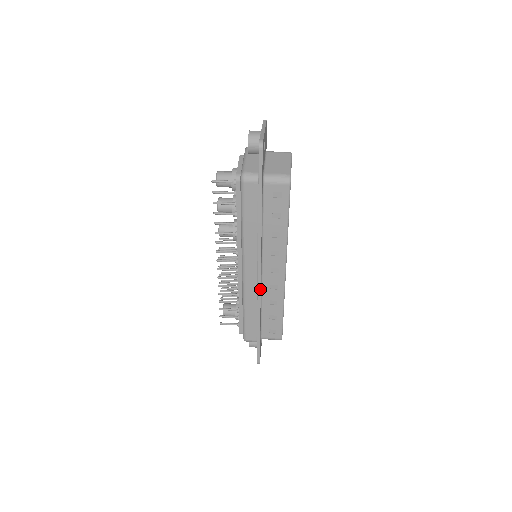
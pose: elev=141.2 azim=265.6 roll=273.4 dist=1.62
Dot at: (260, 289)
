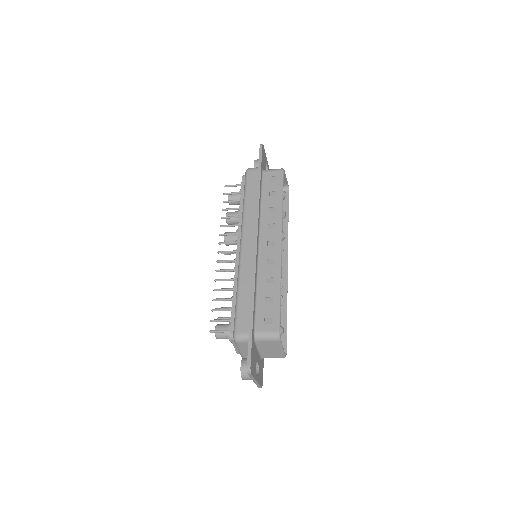
Dot at: (256, 257)
